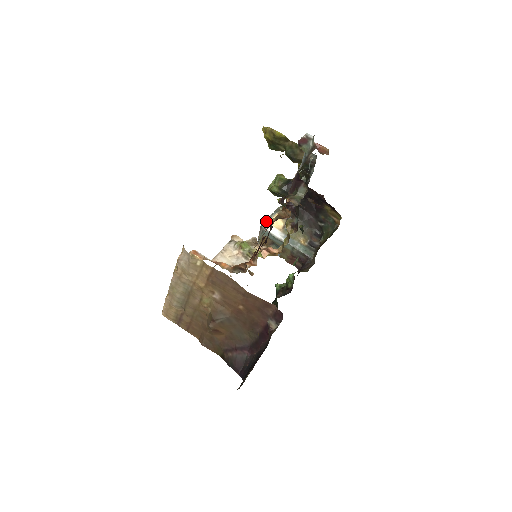
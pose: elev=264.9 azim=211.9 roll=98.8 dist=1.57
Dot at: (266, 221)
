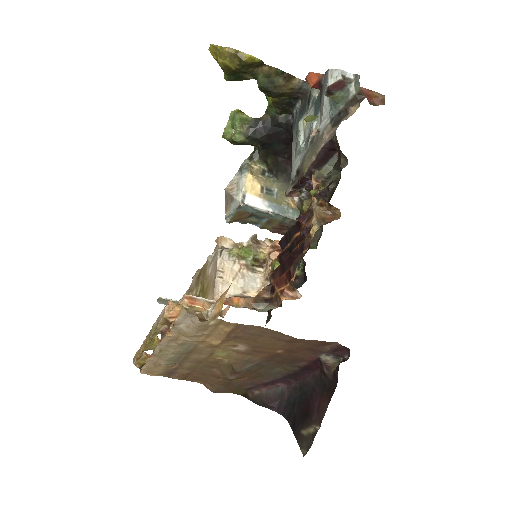
Dot at: (235, 188)
